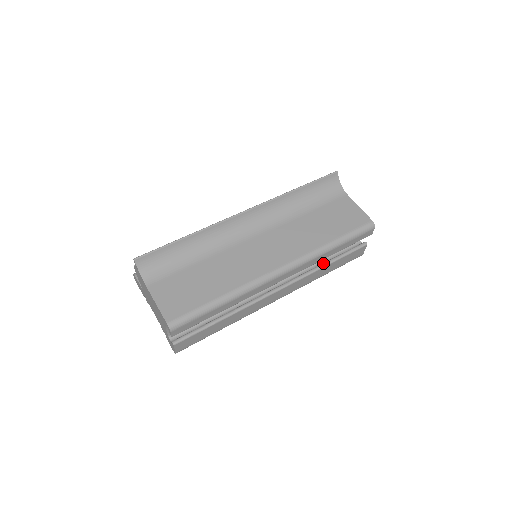
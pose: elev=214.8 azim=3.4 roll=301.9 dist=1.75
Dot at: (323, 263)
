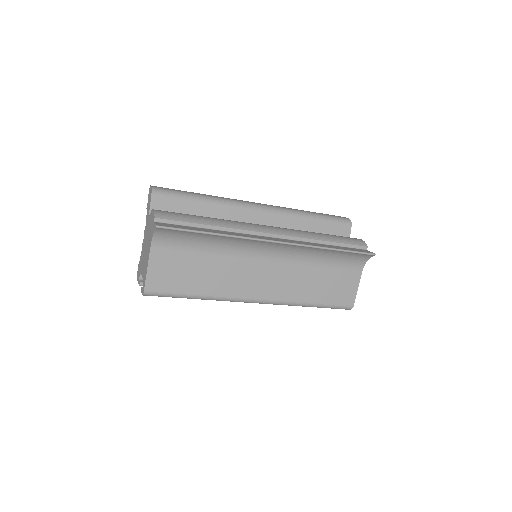
Dot at: occluded
